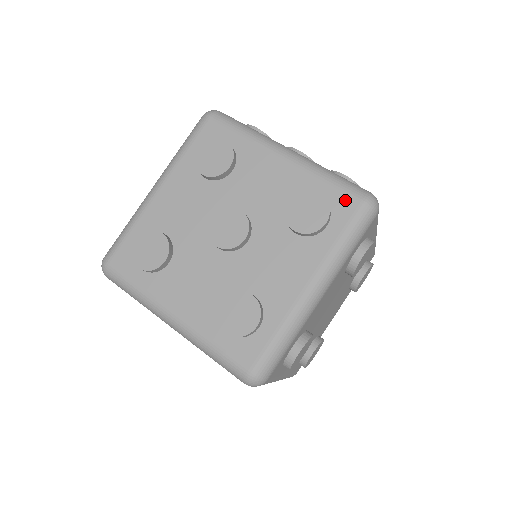
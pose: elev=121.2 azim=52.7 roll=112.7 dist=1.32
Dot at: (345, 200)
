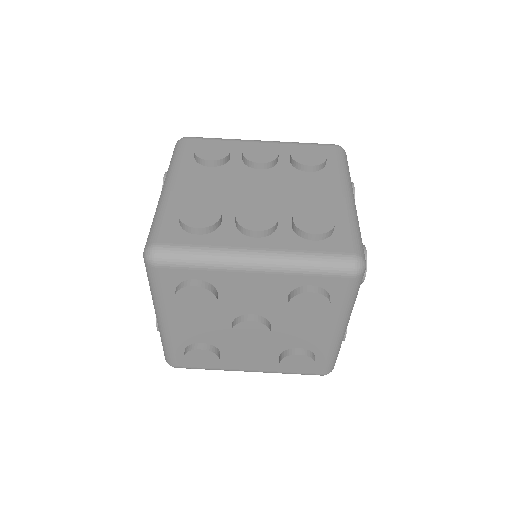
Dot at: (335, 281)
